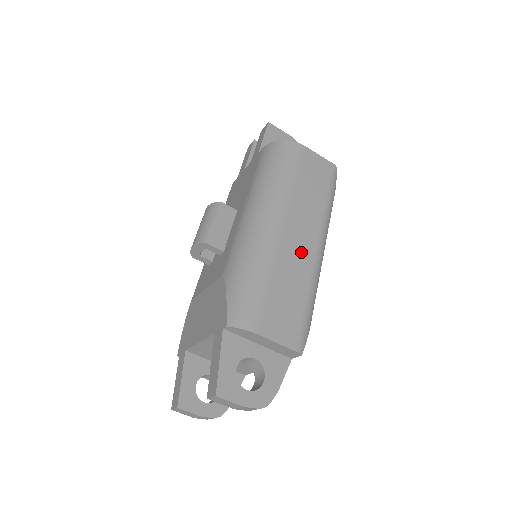
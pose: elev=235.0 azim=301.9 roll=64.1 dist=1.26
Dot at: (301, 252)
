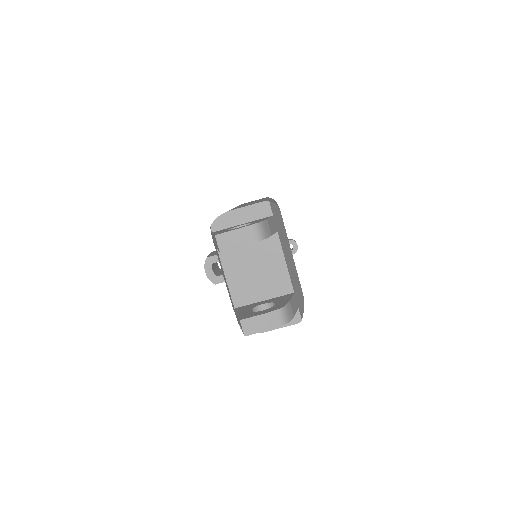
Dot at: occluded
